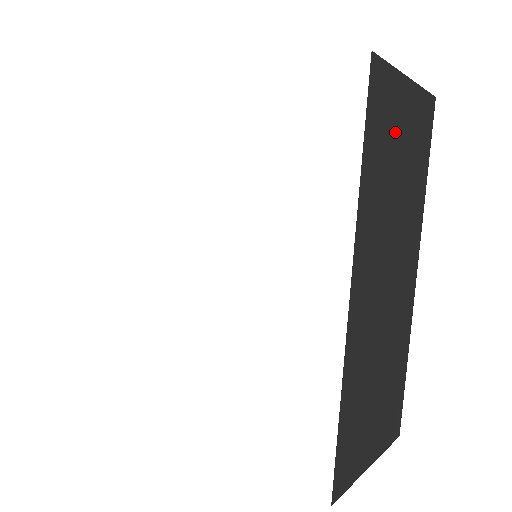
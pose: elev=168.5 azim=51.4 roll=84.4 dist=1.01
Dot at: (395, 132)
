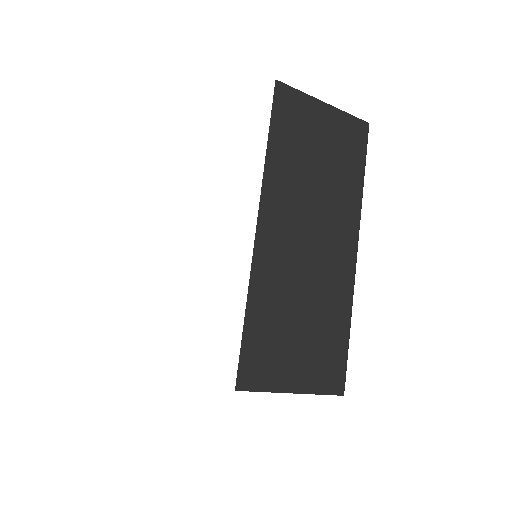
Dot at: (310, 134)
